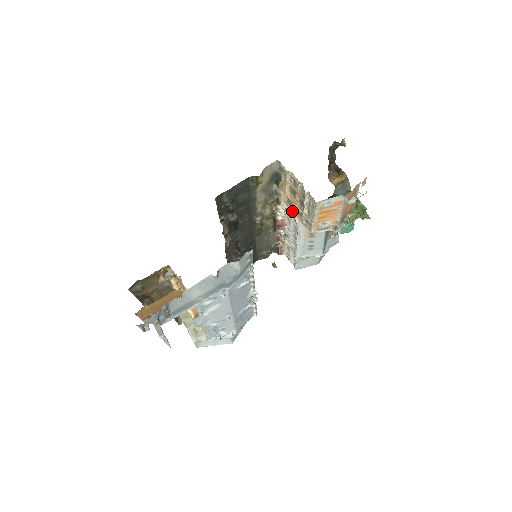
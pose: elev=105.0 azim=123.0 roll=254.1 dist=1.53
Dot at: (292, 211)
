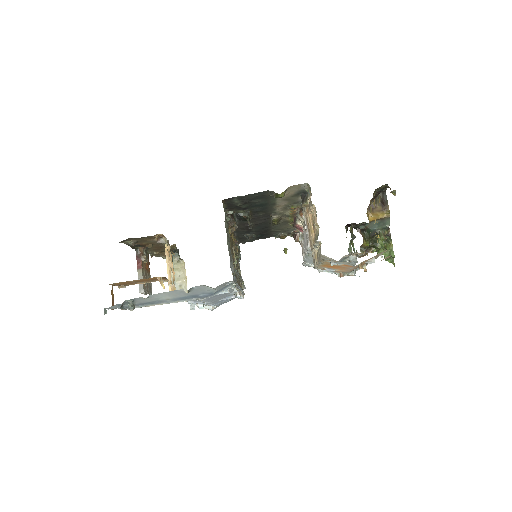
Dot at: (308, 232)
